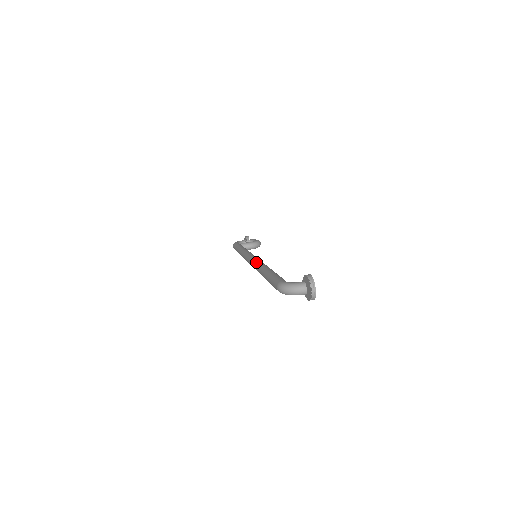
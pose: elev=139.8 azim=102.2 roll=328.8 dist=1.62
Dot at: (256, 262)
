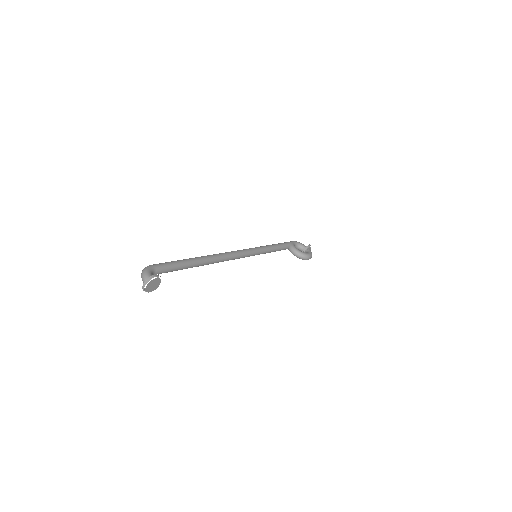
Dot at: occluded
